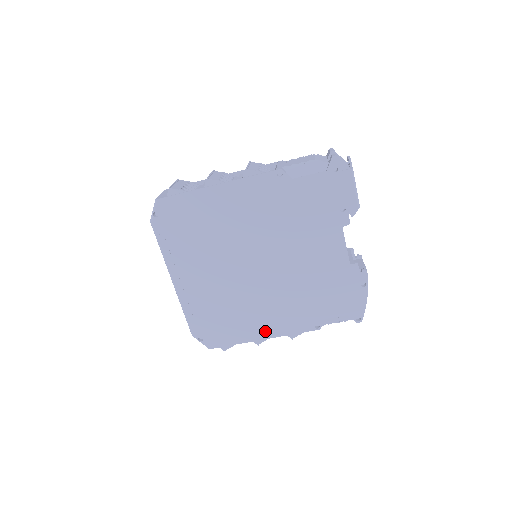
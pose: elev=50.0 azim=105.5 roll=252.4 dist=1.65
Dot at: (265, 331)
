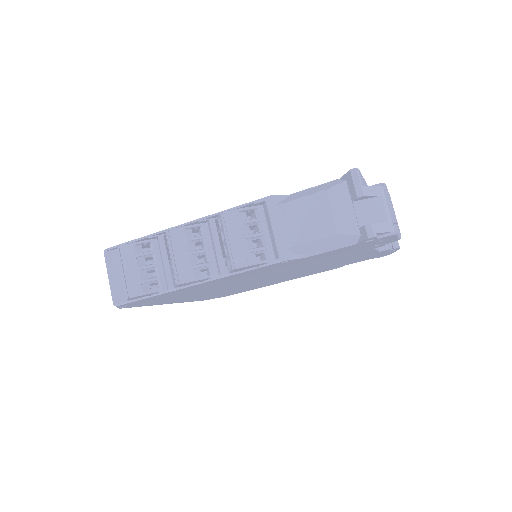
Dot at: occluded
